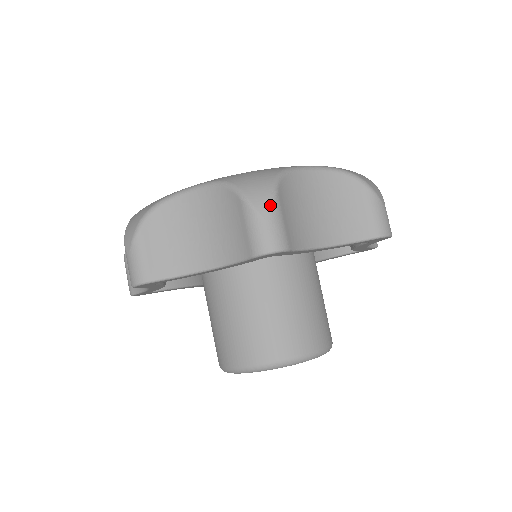
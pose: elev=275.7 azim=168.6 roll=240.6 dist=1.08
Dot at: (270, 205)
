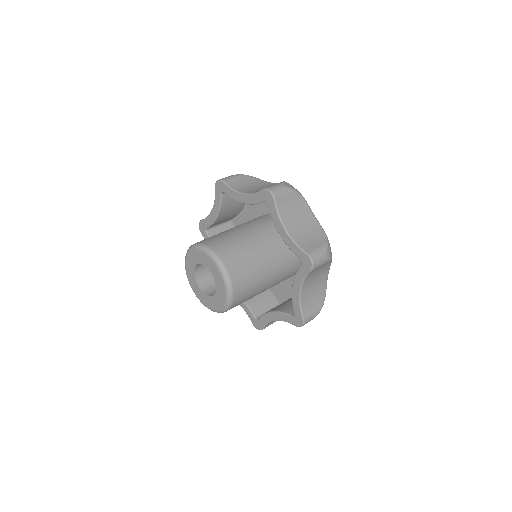
Dot at: (288, 187)
